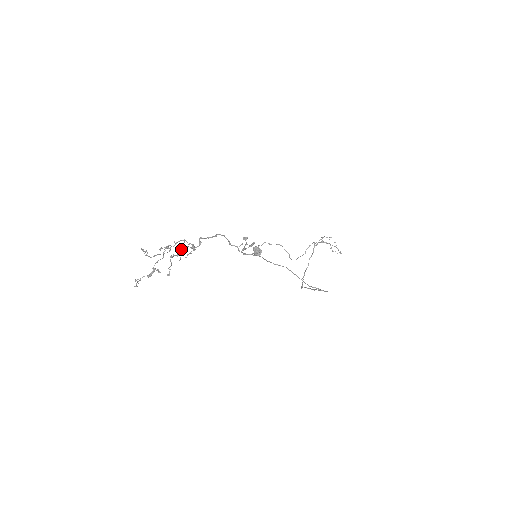
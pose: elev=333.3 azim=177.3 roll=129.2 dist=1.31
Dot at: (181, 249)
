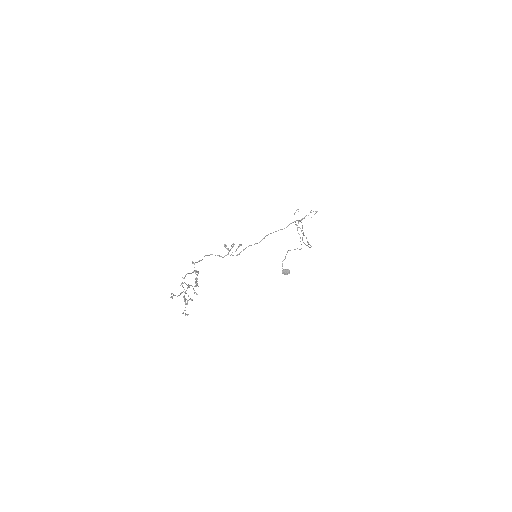
Dot at: (195, 282)
